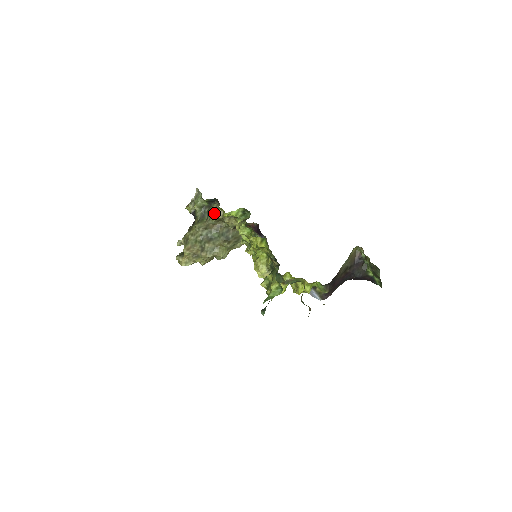
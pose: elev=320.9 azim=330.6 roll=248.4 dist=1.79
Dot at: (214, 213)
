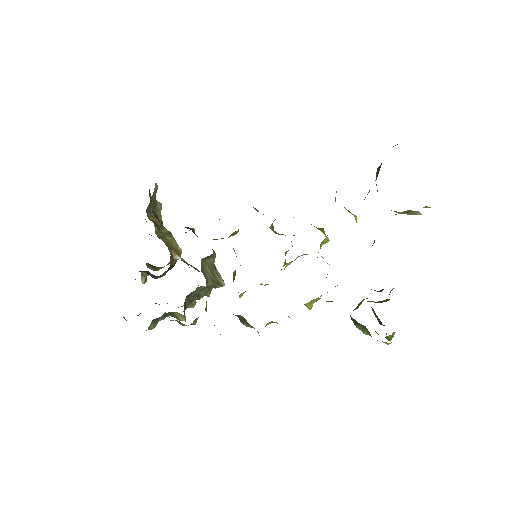
Dot at: occluded
